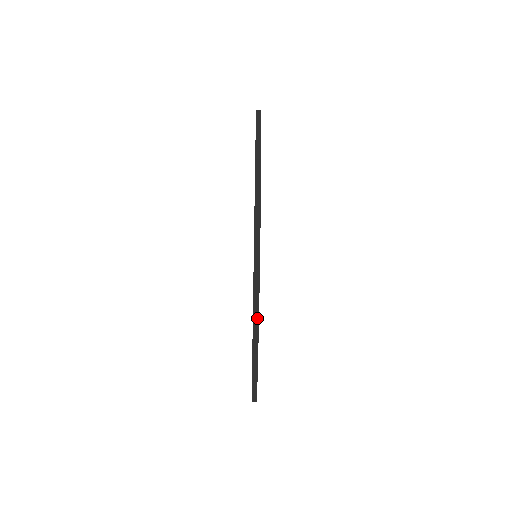
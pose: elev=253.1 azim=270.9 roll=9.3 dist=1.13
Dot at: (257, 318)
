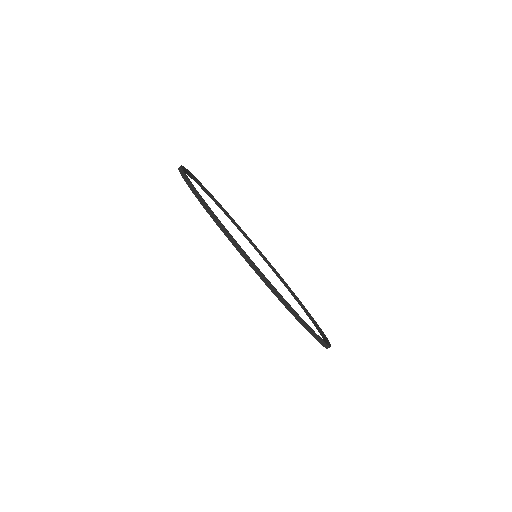
Dot at: (235, 242)
